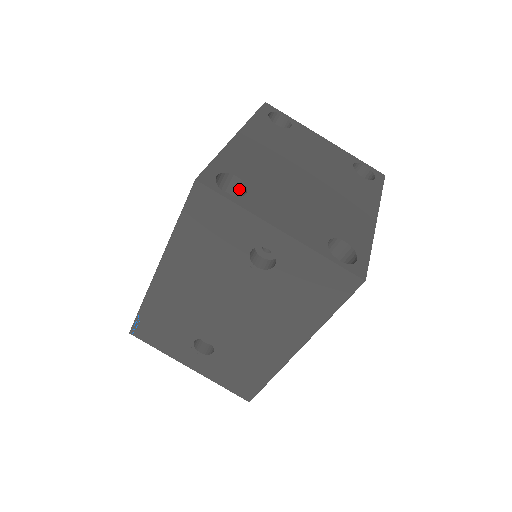
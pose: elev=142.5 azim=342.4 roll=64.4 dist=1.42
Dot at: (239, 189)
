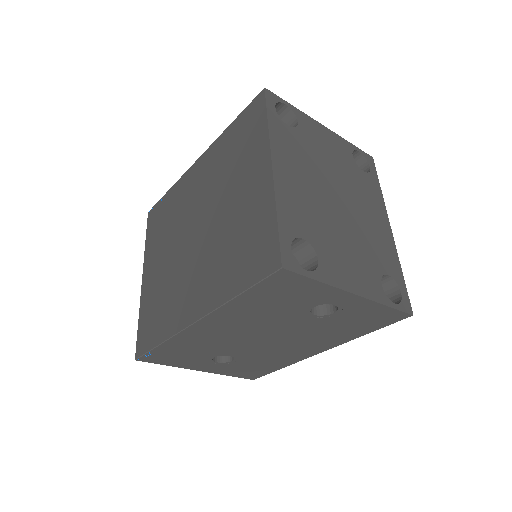
Dot at: (301, 248)
